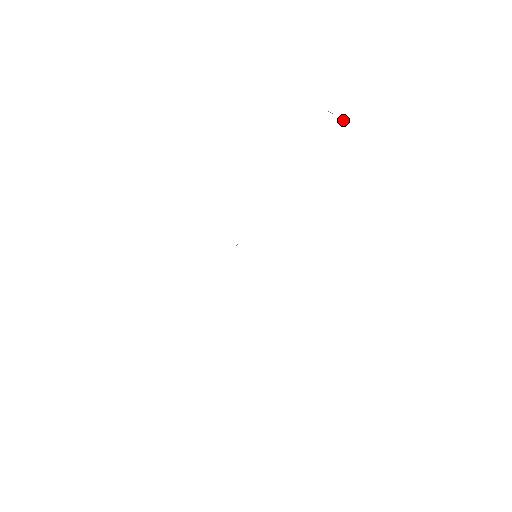
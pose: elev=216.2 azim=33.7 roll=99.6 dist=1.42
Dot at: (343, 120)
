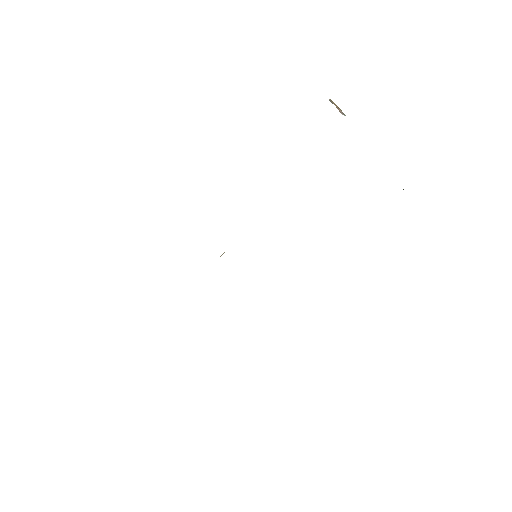
Dot at: occluded
